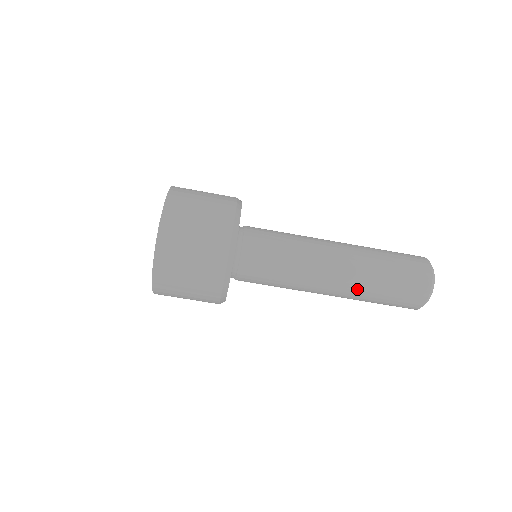
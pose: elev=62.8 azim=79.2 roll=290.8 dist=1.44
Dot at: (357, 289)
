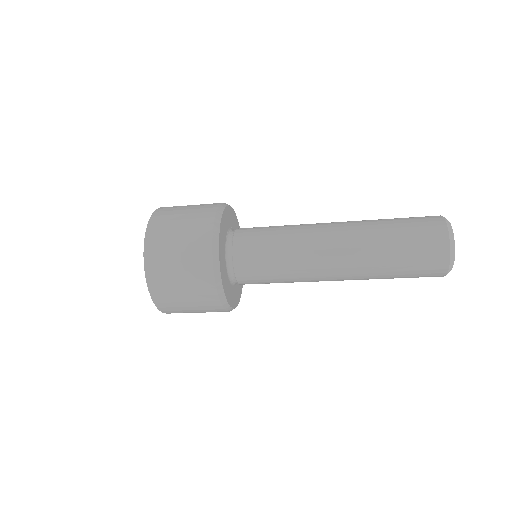
Dot at: (364, 271)
